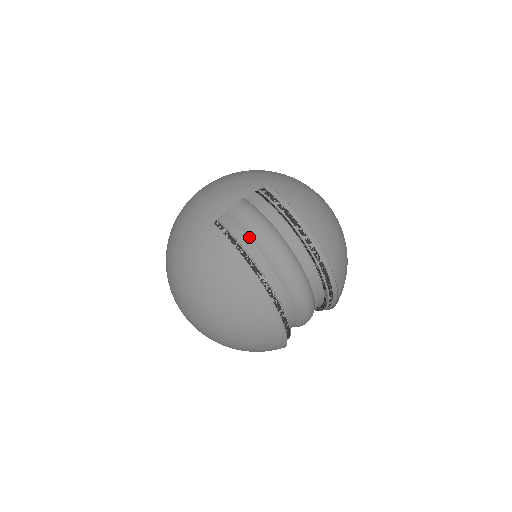
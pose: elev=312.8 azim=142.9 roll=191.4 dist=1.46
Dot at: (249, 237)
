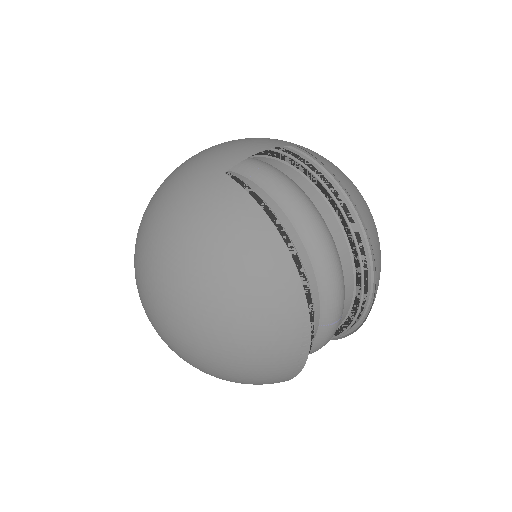
Dot at: (273, 198)
